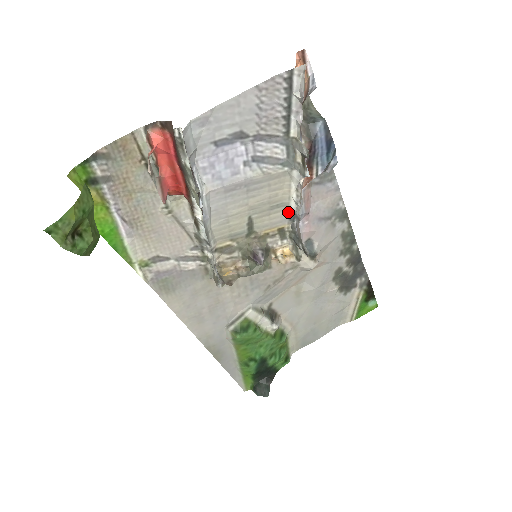
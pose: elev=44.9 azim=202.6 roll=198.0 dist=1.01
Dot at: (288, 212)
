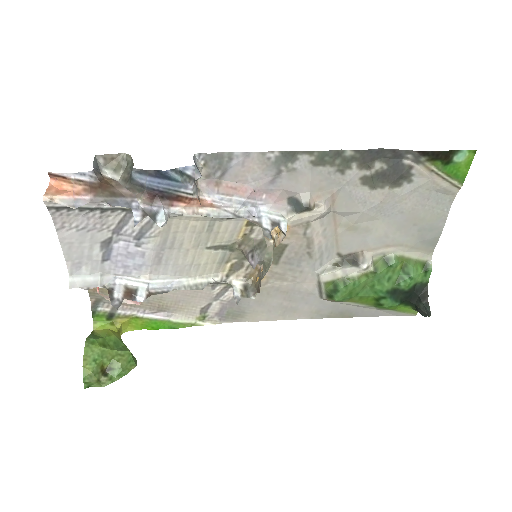
Dot at: (226, 218)
